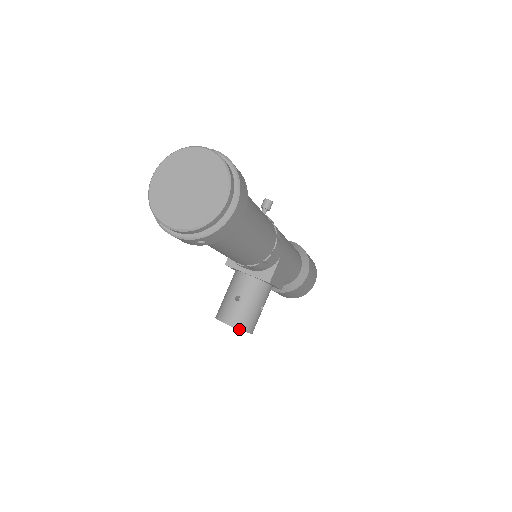
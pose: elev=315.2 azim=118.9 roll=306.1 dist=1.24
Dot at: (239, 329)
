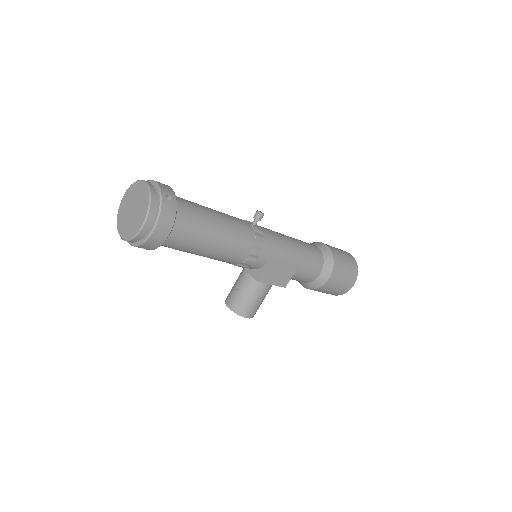
Dot at: (235, 312)
